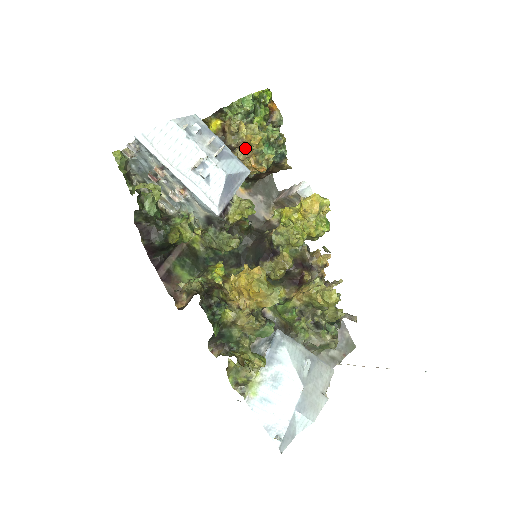
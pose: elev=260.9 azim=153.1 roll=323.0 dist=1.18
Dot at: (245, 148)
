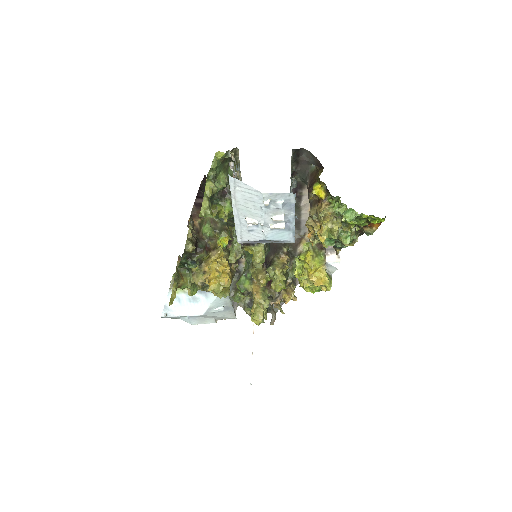
Dot at: (316, 225)
